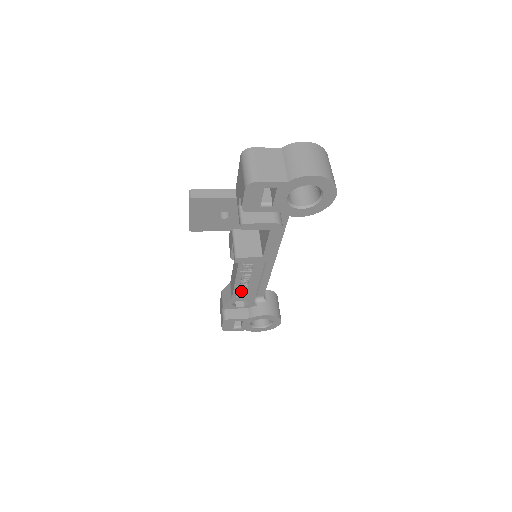
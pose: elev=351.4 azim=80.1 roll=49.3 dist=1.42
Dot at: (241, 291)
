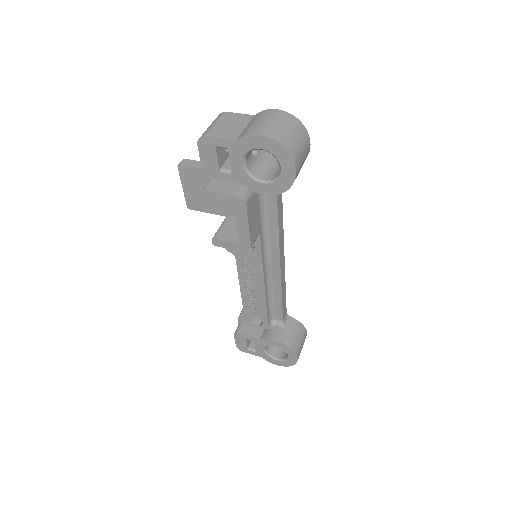
Dot at: (250, 301)
